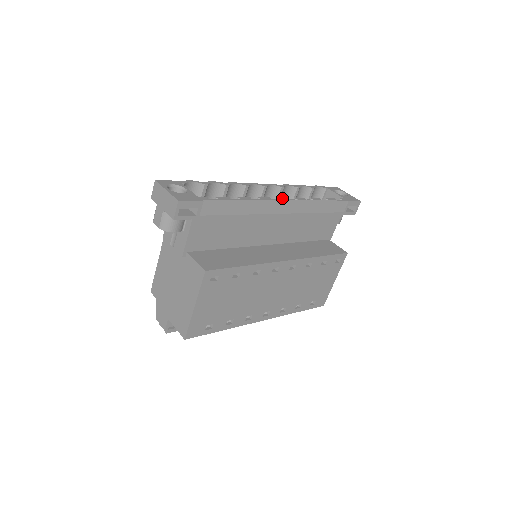
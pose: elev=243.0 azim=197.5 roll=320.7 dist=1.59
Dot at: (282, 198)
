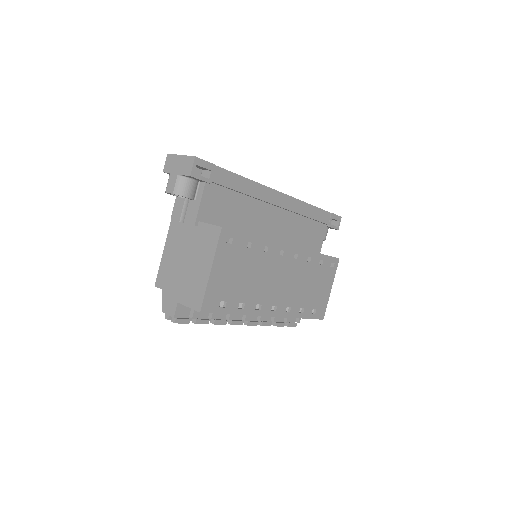
Dot at: (278, 191)
